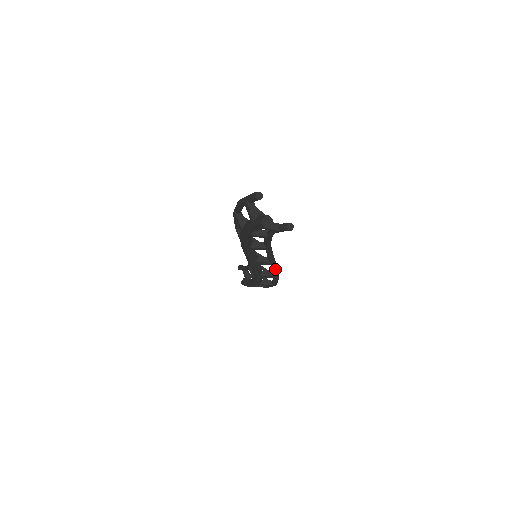
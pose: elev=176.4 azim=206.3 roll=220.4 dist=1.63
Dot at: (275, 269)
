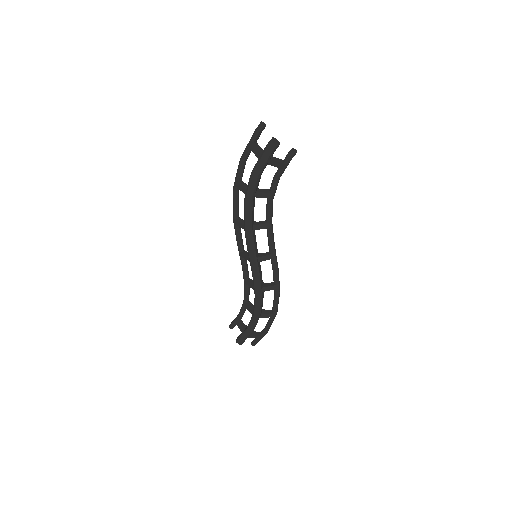
Dot at: (277, 268)
